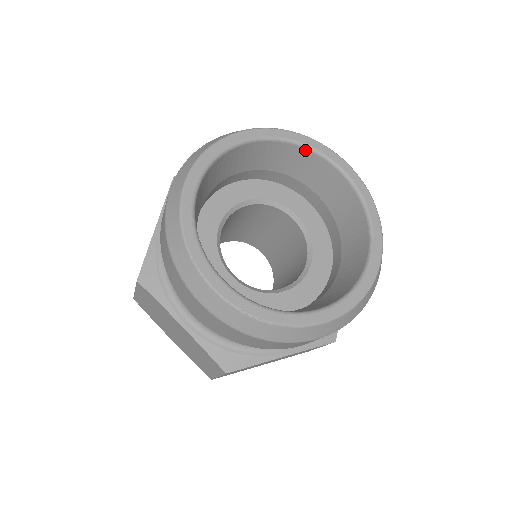
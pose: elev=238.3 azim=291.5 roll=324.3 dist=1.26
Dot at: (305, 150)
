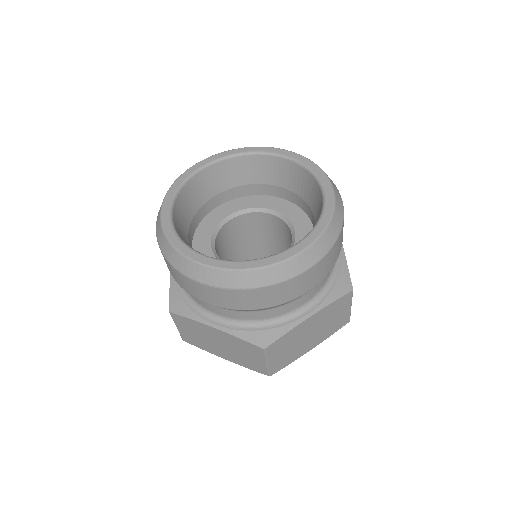
Dot at: (246, 157)
